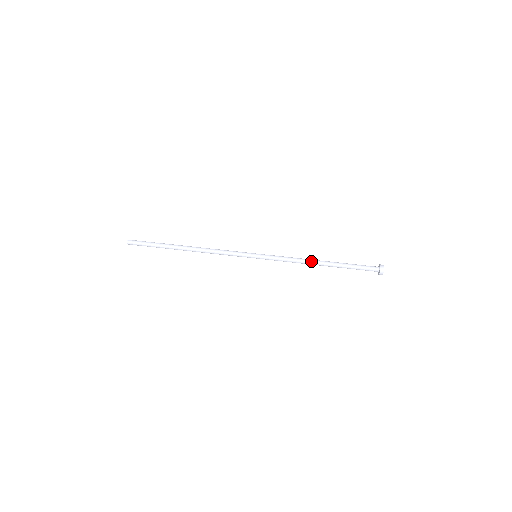
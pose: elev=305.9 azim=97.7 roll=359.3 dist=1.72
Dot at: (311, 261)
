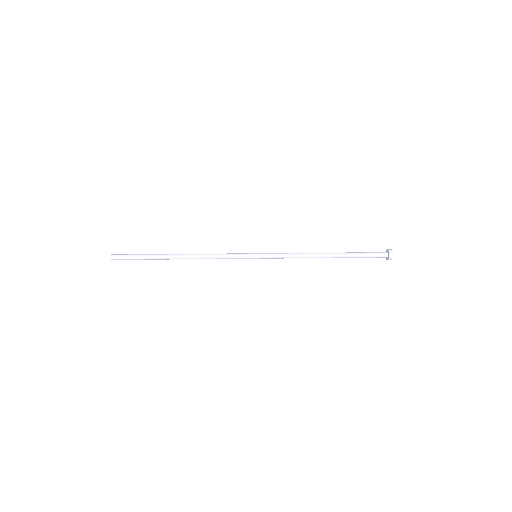
Dot at: (316, 253)
